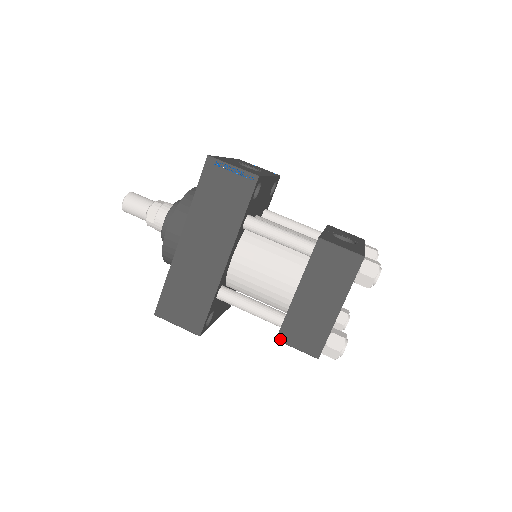
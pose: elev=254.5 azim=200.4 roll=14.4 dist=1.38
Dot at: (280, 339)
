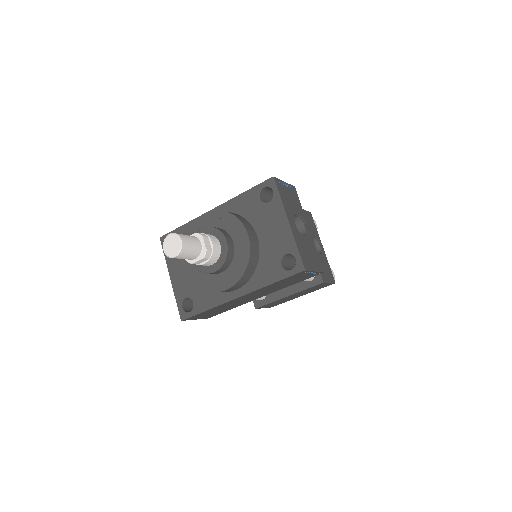
Dot at: (258, 308)
